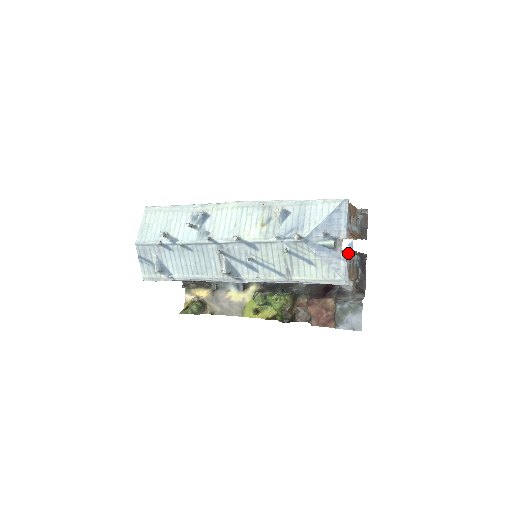
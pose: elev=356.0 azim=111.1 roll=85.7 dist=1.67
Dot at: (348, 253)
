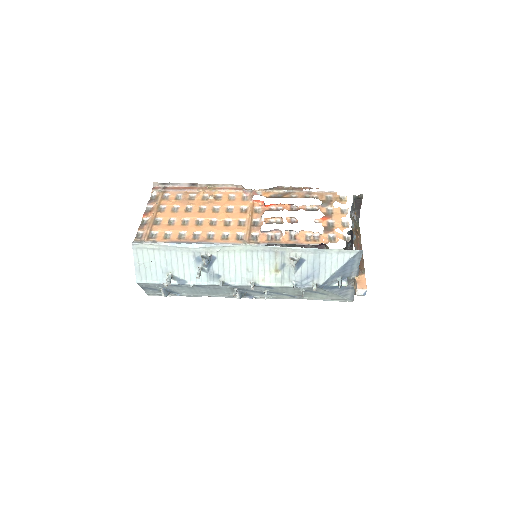
Dot at: occluded
